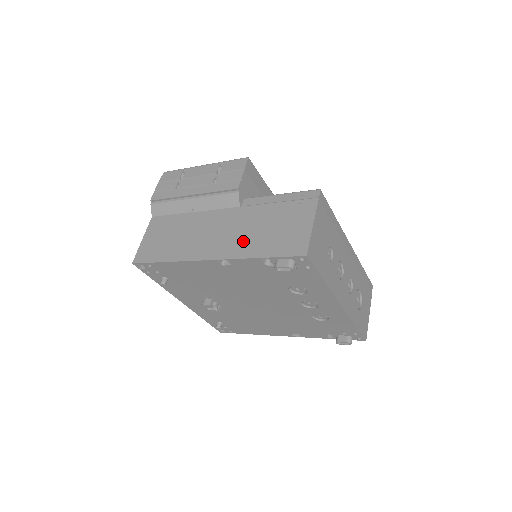
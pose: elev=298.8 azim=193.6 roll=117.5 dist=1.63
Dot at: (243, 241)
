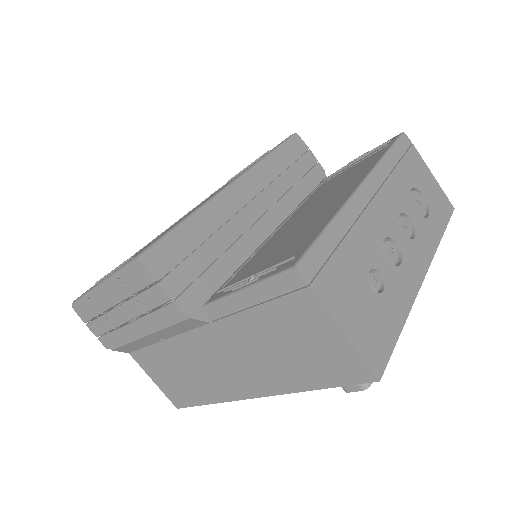
Dot at: (268, 371)
